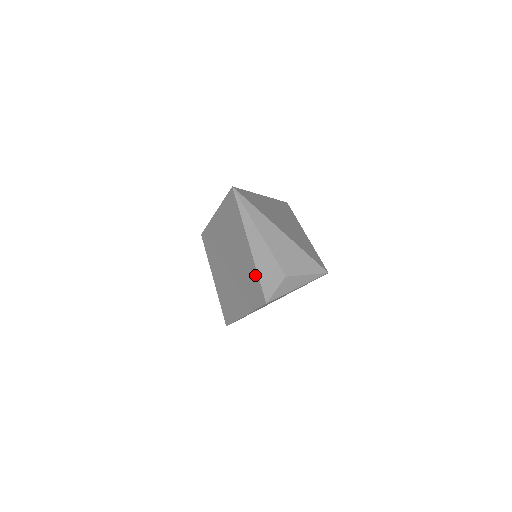
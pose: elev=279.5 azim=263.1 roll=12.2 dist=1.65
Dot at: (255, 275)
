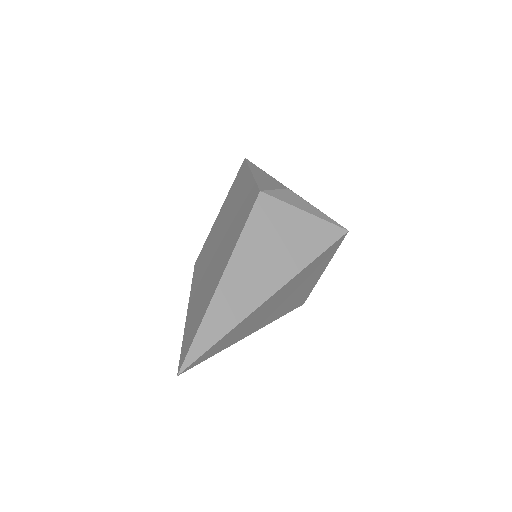
Dot at: (252, 186)
